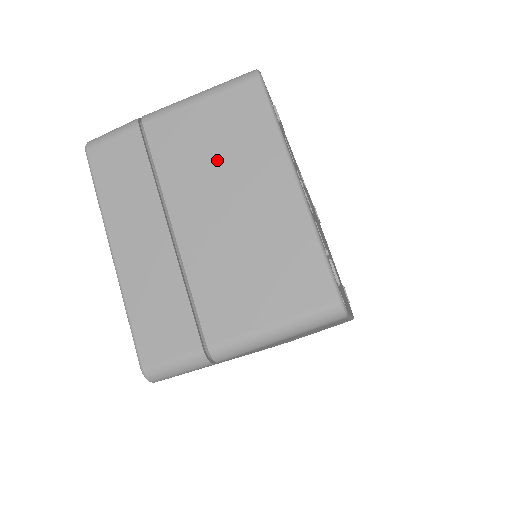
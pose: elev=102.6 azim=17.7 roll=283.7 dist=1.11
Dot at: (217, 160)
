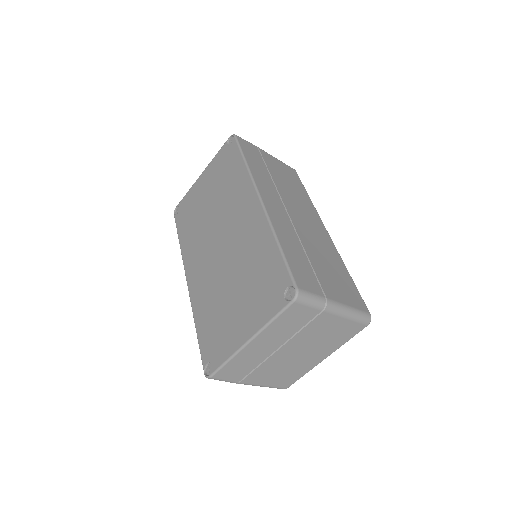
Dot at: (320, 340)
